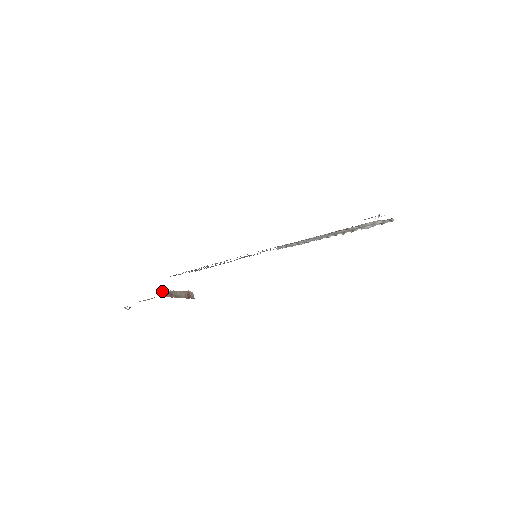
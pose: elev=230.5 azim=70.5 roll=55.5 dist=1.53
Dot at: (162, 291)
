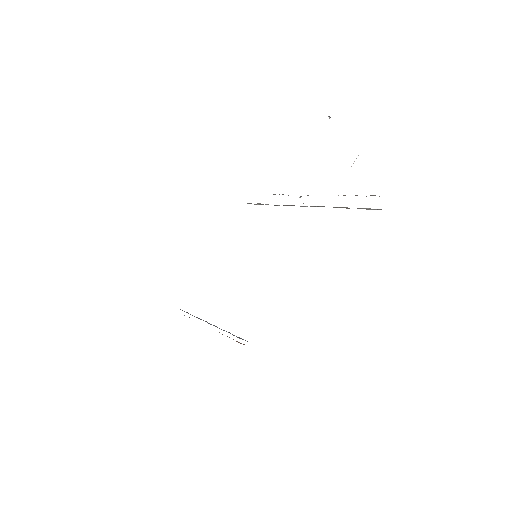
Dot at: (184, 315)
